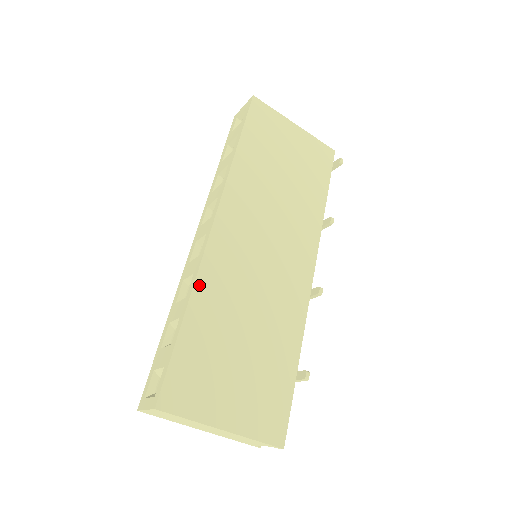
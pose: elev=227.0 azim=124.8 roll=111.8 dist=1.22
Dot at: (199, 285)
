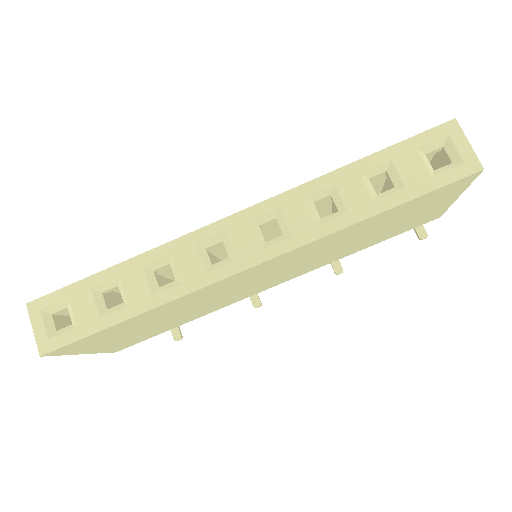
Dot at: (173, 302)
